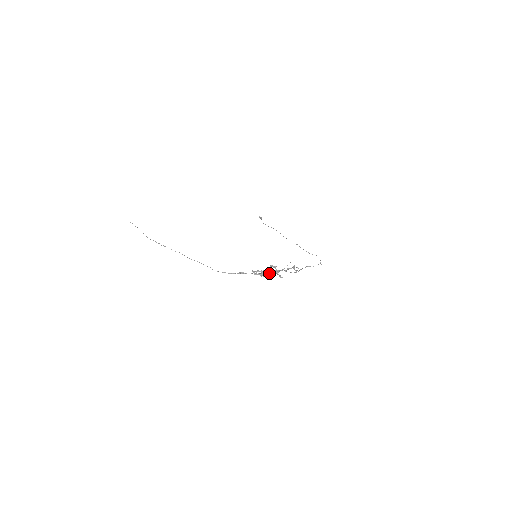
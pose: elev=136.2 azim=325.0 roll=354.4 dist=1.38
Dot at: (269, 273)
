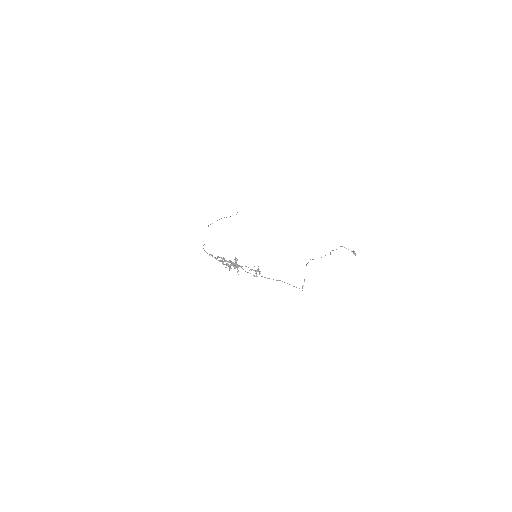
Dot at: occluded
